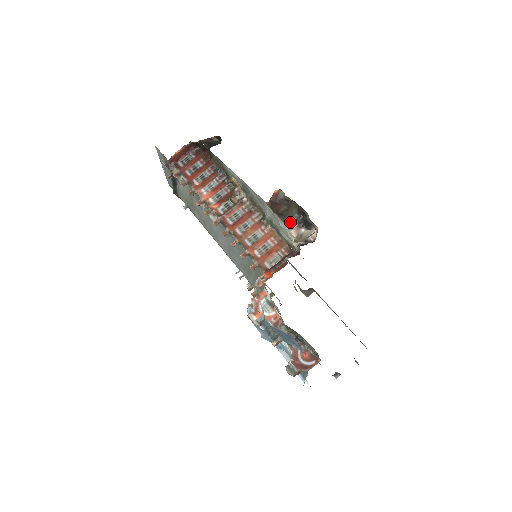
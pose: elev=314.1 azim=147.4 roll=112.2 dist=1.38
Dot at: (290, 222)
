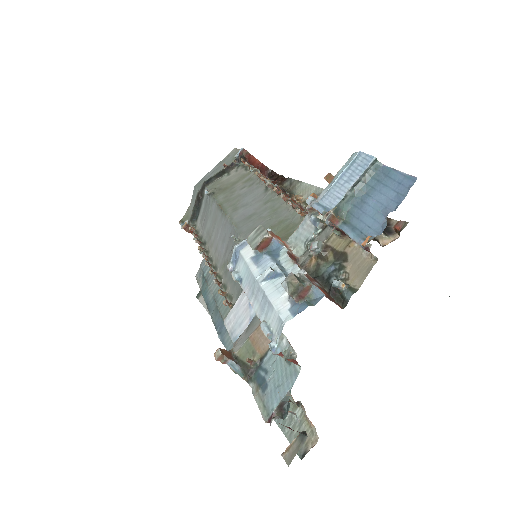
Dot at: occluded
